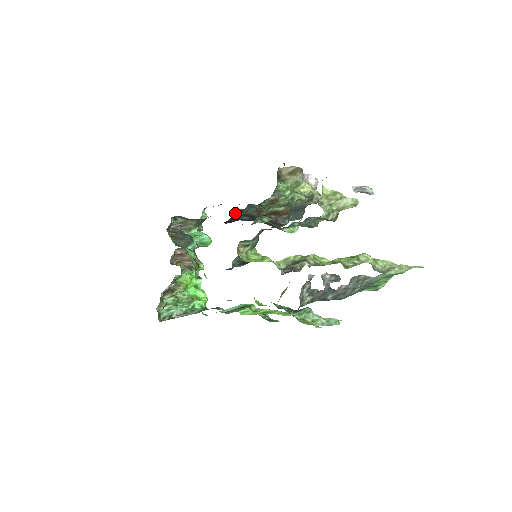
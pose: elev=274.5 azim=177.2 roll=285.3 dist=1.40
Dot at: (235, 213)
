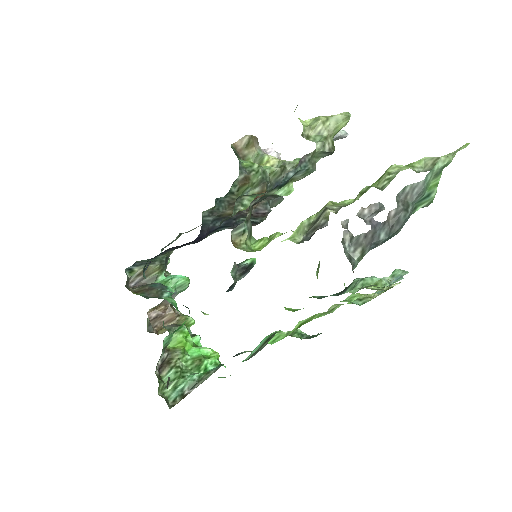
Dot at: (204, 219)
